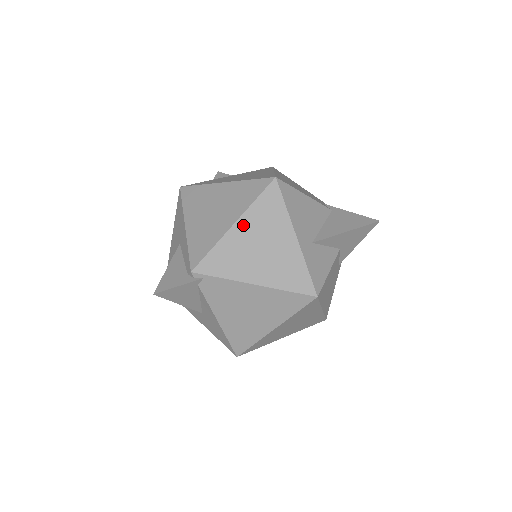
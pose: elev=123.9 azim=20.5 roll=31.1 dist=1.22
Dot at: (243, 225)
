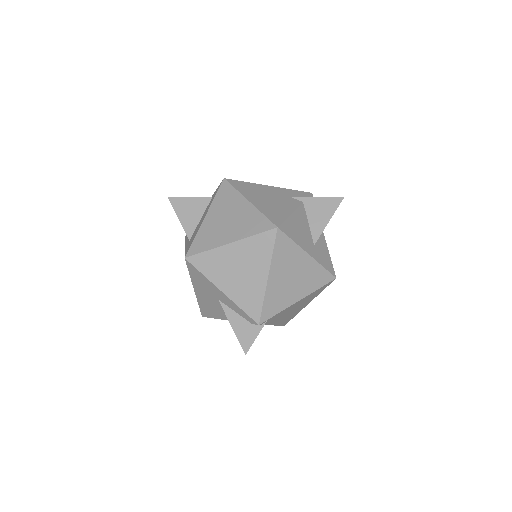
Dot at: (274, 274)
